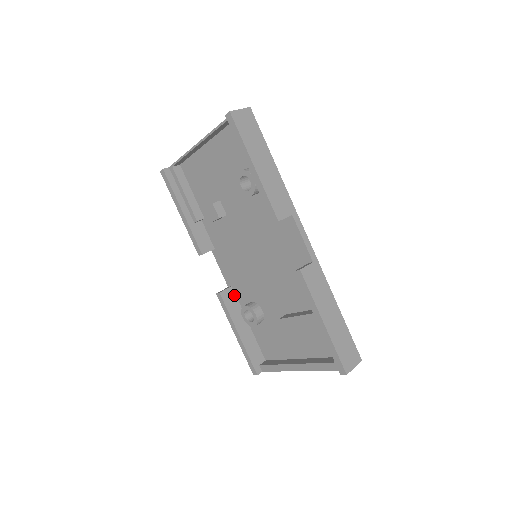
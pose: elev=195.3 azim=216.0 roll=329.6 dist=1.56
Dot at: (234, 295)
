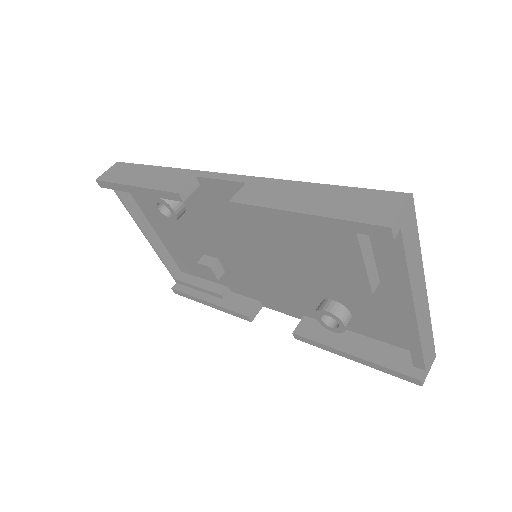
Dot at: (313, 321)
